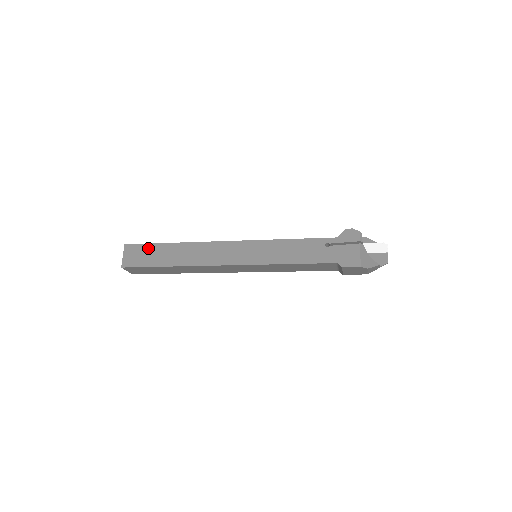
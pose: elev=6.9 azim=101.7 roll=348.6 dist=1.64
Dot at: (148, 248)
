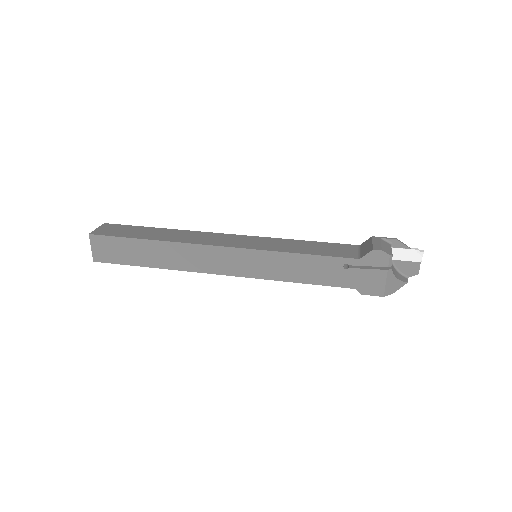
Dot at: (120, 243)
